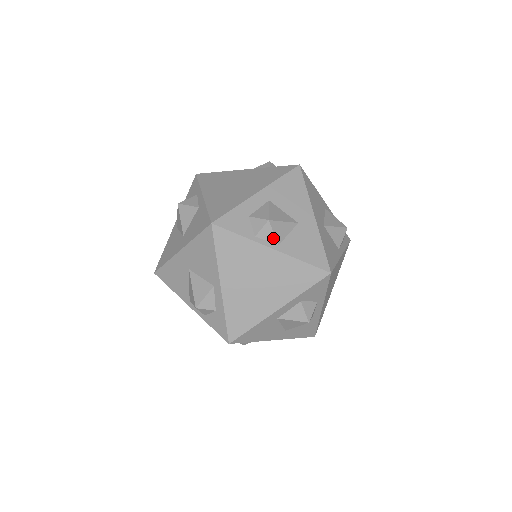
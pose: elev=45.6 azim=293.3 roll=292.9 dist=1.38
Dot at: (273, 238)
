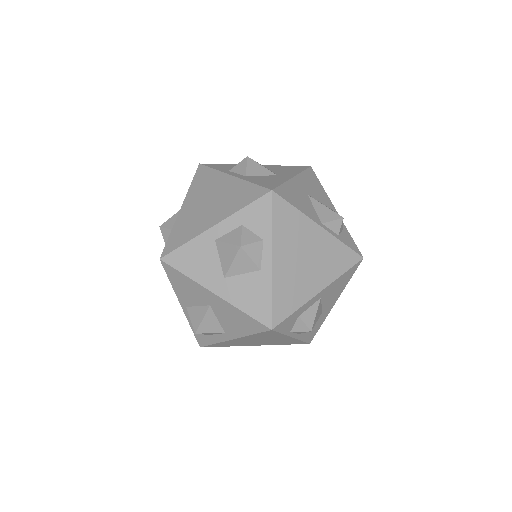
Dot at: (300, 333)
